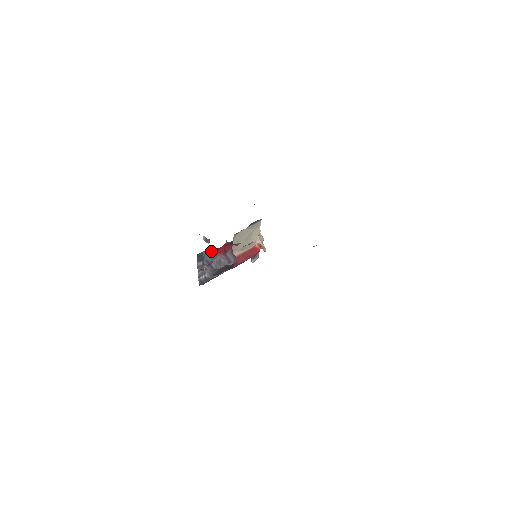
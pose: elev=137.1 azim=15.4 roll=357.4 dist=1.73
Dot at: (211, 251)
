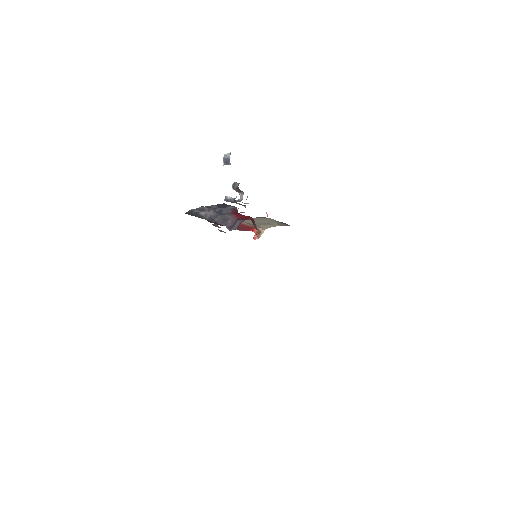
Dot at: (236, 211)
